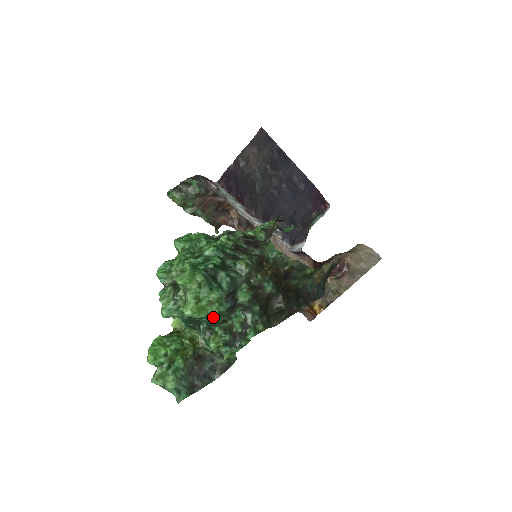
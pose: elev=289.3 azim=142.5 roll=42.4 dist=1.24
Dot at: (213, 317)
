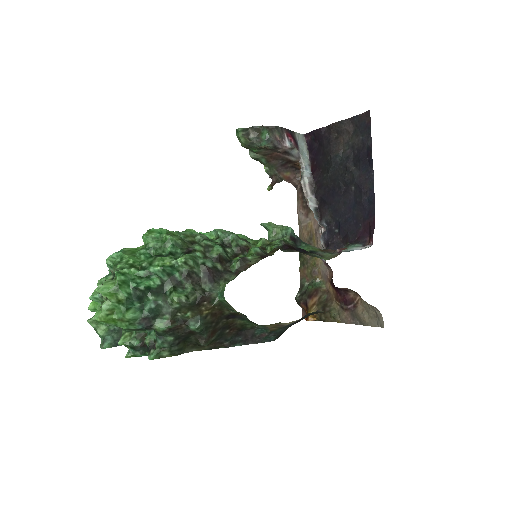
Dot at: (123, 328)
